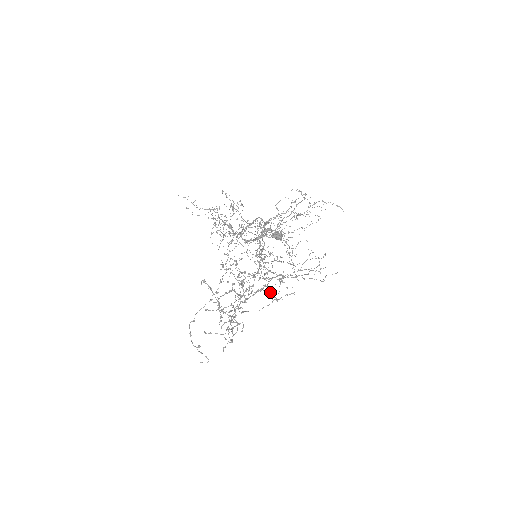
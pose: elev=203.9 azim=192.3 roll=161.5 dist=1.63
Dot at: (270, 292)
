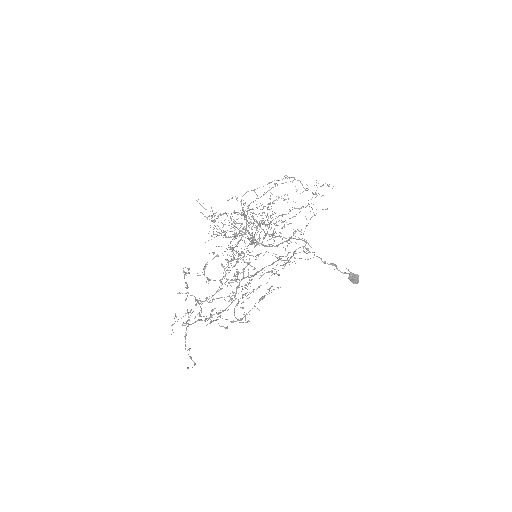
Dot at: occluded
